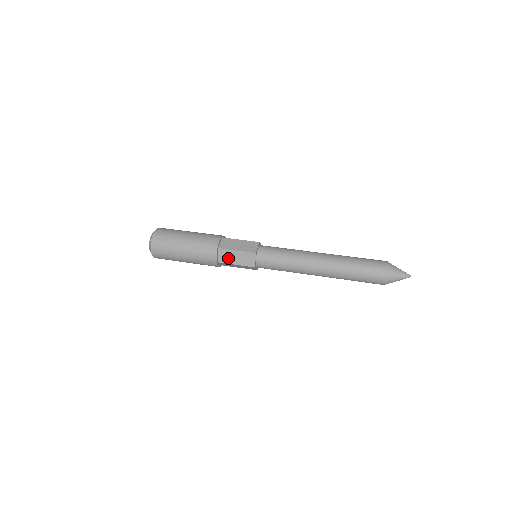
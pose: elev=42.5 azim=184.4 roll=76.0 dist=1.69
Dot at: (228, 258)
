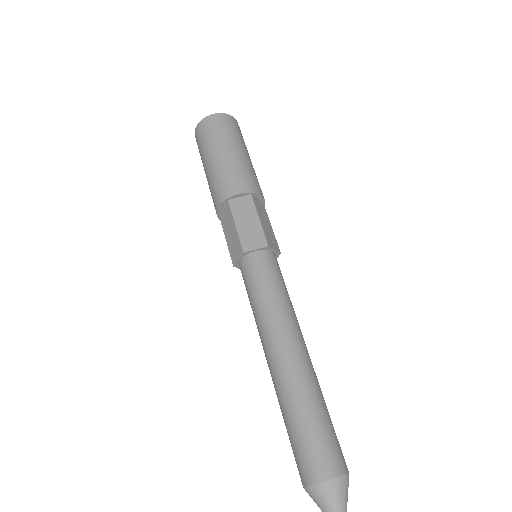
Dot at: occluded
